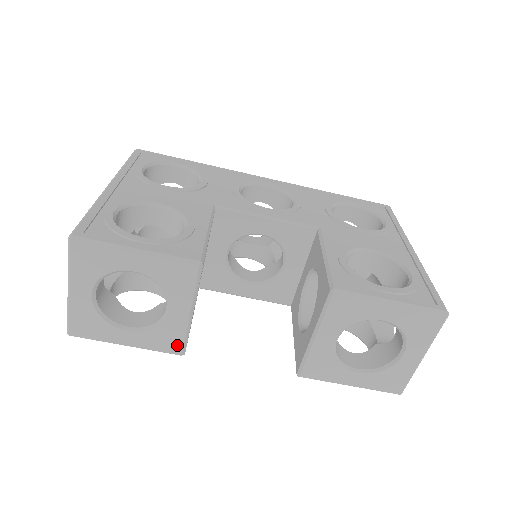
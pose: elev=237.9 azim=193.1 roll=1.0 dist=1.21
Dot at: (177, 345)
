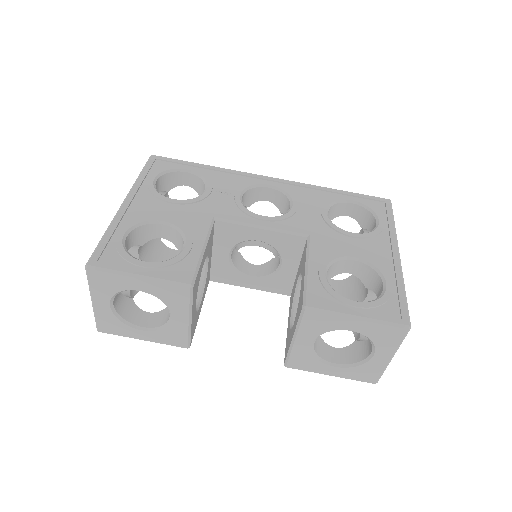
Dot at: (182, 341)
